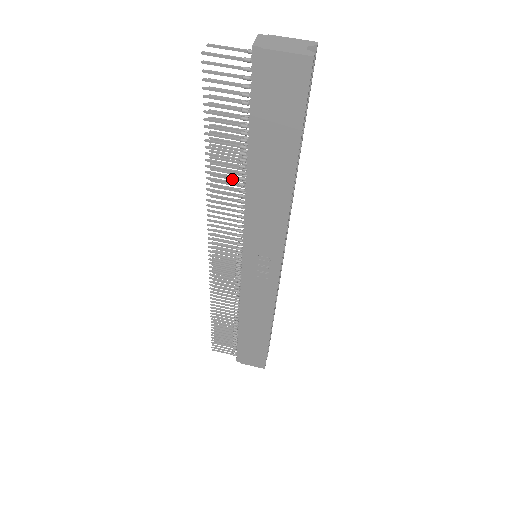
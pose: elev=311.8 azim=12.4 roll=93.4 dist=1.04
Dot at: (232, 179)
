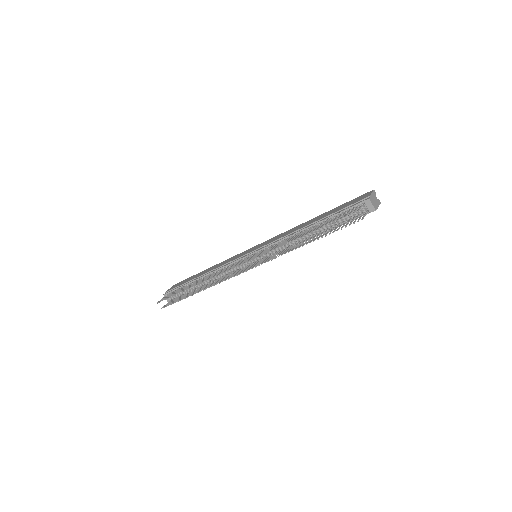
Dot at: occluded
